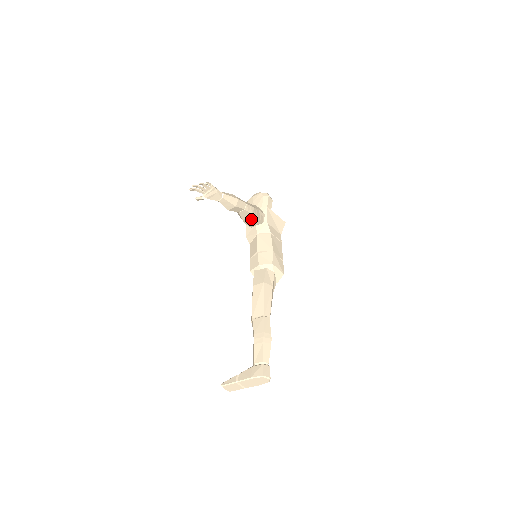
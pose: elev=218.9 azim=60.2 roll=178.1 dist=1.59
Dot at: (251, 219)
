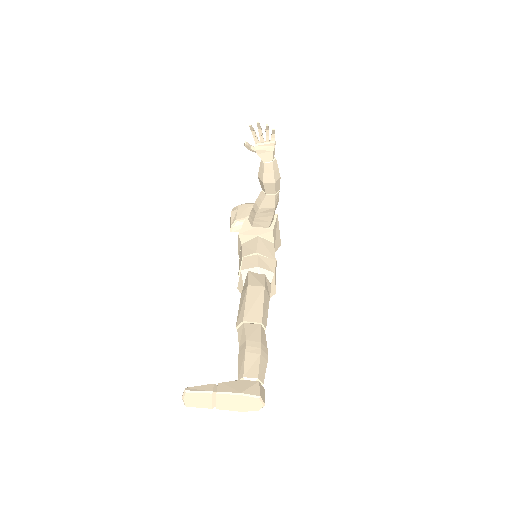
Dot at: (266, 213)
